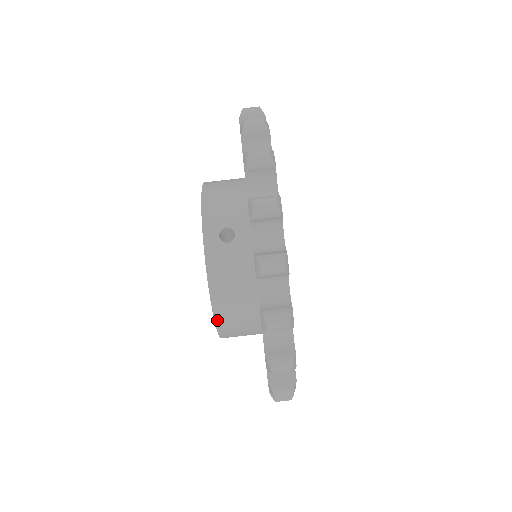
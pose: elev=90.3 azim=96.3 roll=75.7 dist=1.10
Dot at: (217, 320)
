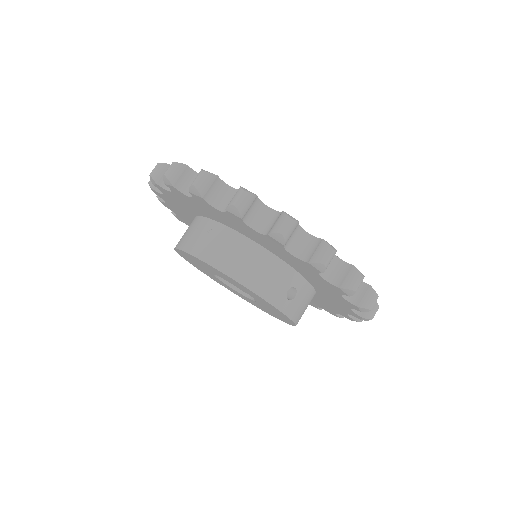
Dot at: occluded
